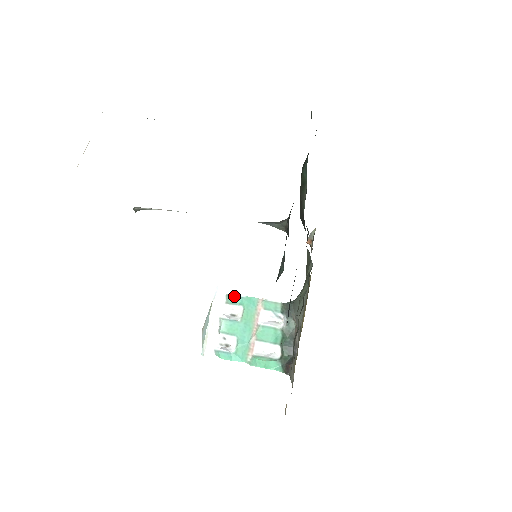
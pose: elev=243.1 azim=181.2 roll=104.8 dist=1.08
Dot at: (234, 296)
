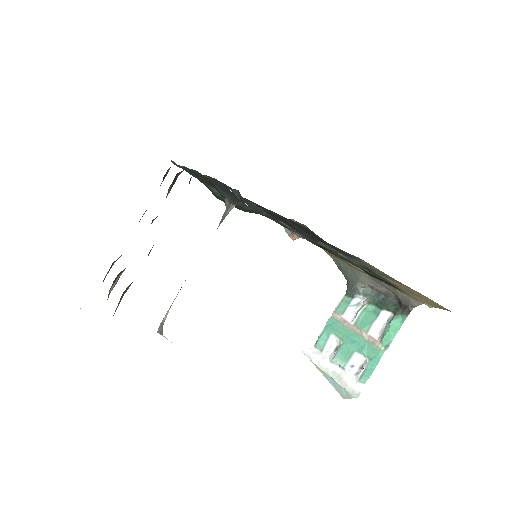
Dot at: (318, 339)
